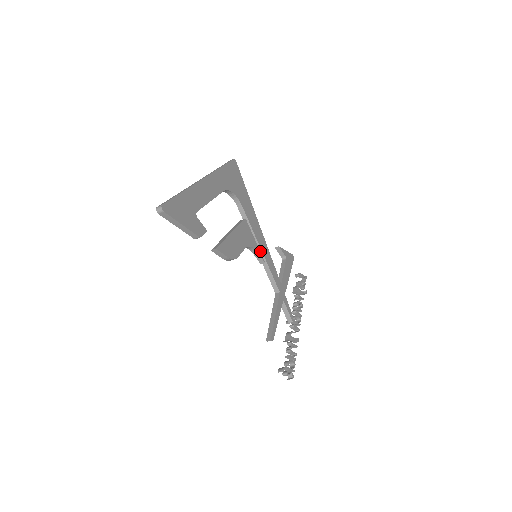
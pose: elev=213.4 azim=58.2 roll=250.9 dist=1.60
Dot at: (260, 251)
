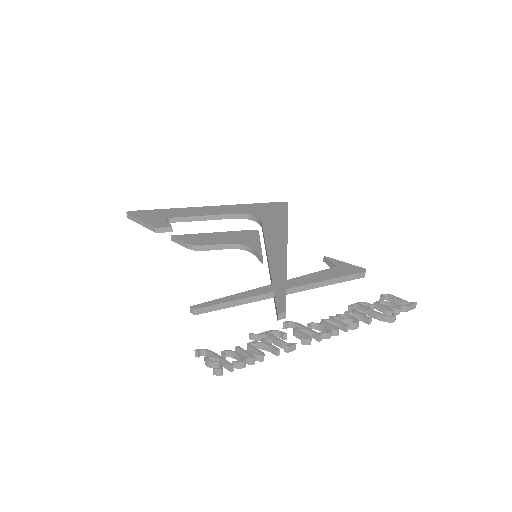
Dot at: (267, 252)
